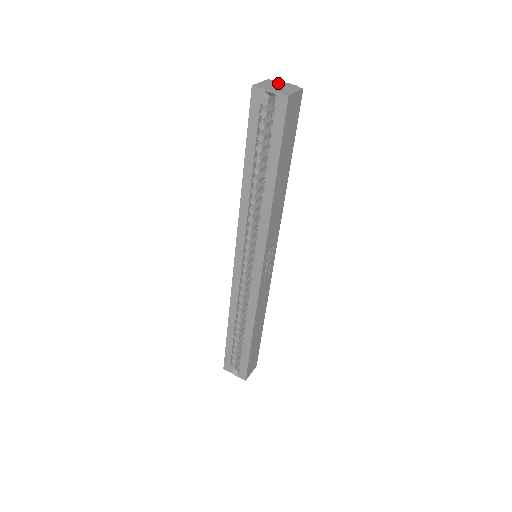
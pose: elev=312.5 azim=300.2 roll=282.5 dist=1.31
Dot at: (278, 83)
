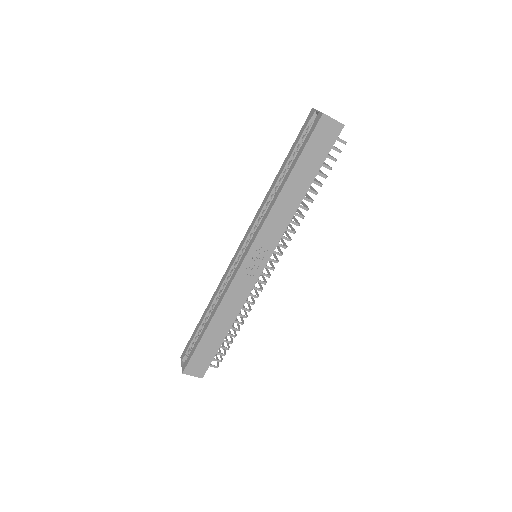
Dot at: occluded
